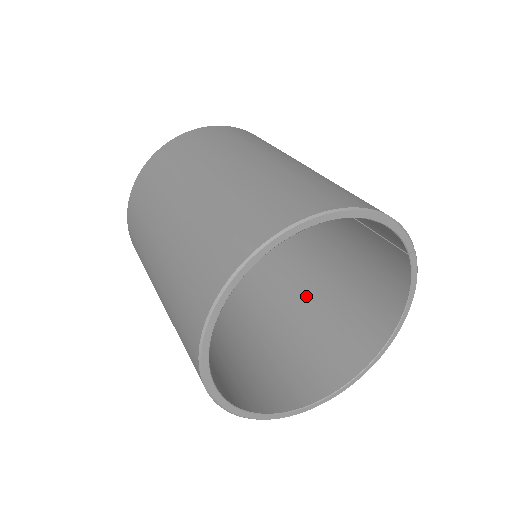
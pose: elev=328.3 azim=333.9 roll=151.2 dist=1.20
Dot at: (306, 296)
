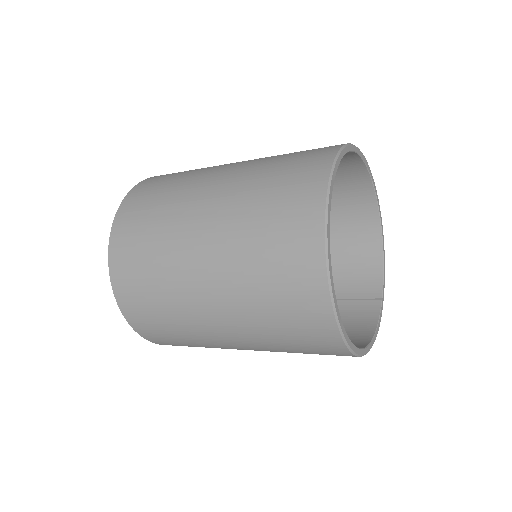
Dot at: occluded
